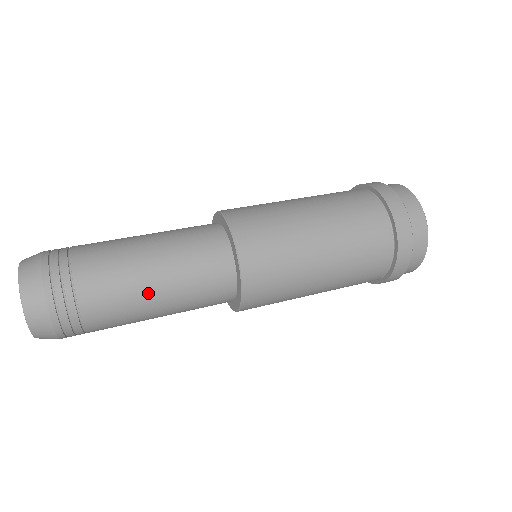
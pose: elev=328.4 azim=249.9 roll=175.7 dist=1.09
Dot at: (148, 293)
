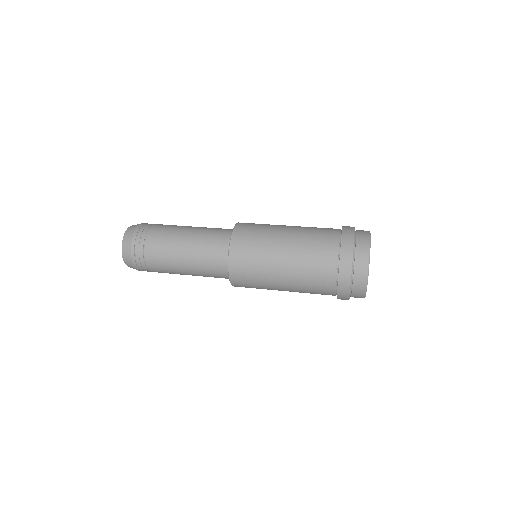
Dot at: (179, 252)
